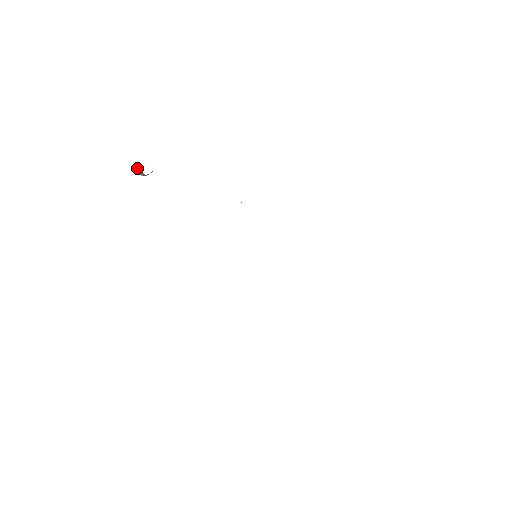
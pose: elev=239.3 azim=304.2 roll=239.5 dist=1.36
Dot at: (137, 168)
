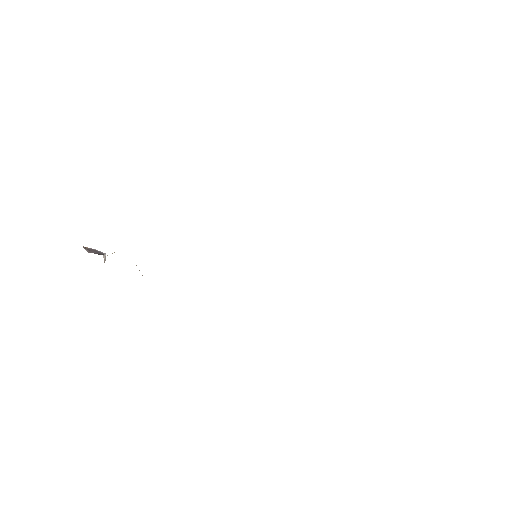
Dot at: occluded
